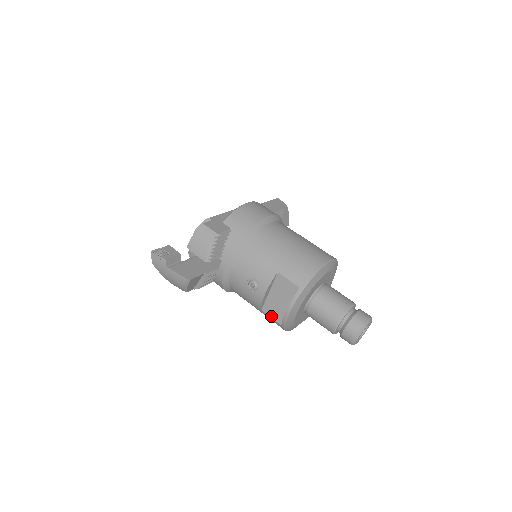
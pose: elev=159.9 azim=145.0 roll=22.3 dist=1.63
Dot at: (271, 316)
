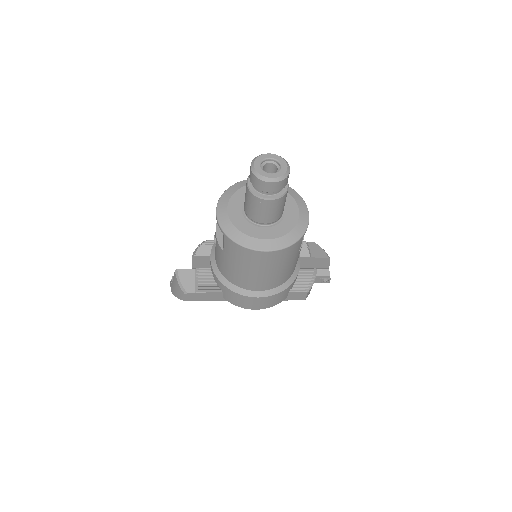
Dot at: (224, 243)
